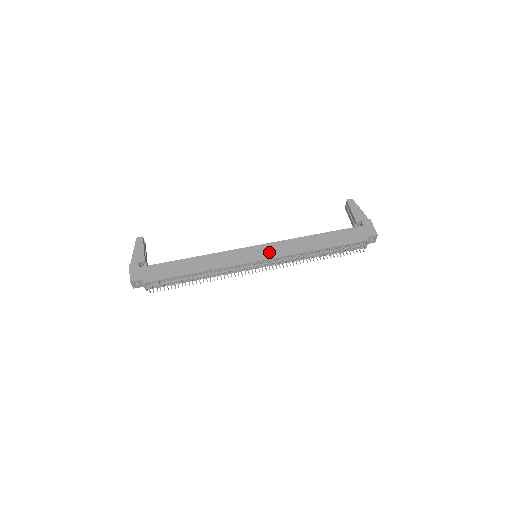
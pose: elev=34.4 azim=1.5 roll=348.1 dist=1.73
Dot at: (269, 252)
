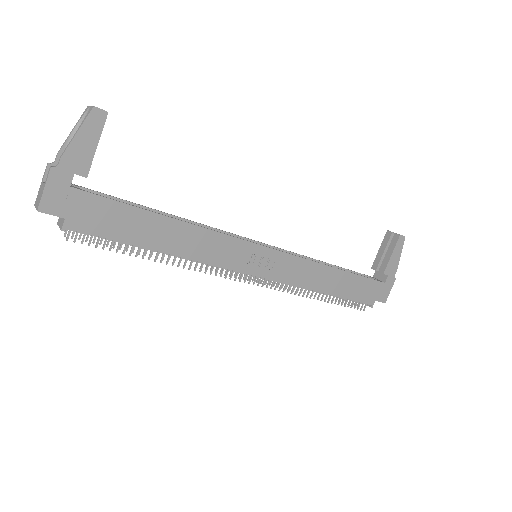
Dot at: (276, 268)
